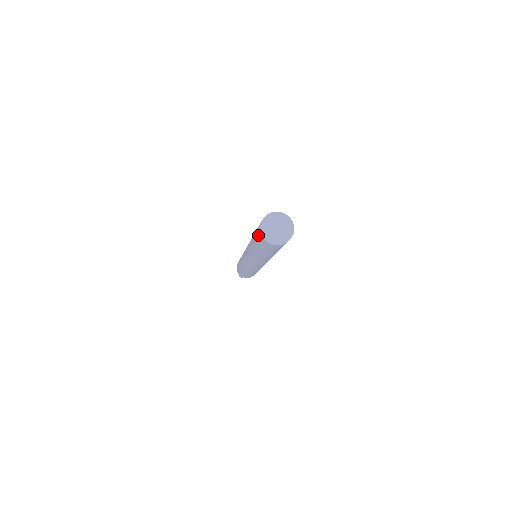
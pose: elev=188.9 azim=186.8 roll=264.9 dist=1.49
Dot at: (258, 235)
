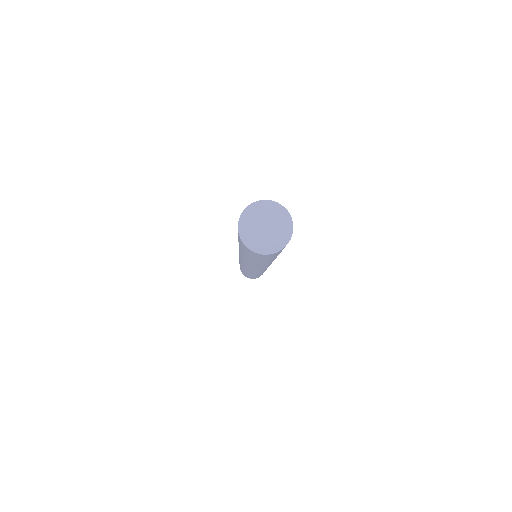
Dot at: (248, 253)
